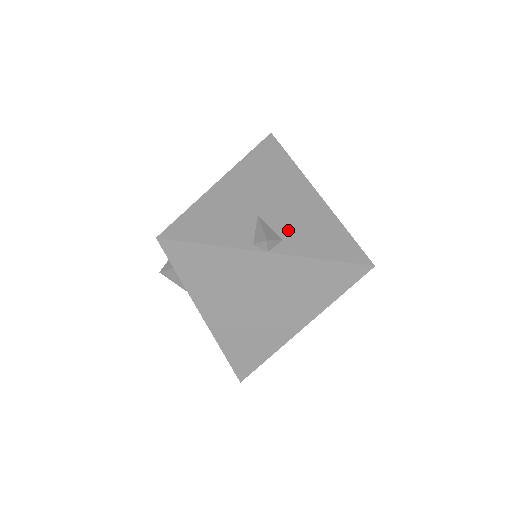
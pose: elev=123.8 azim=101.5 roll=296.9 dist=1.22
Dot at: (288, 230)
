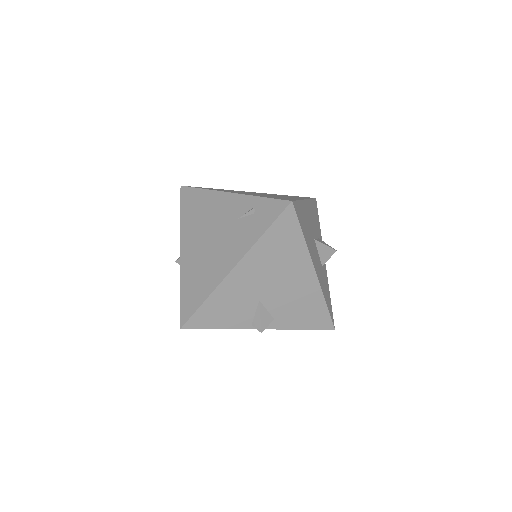
Dot at: (280, 311)
